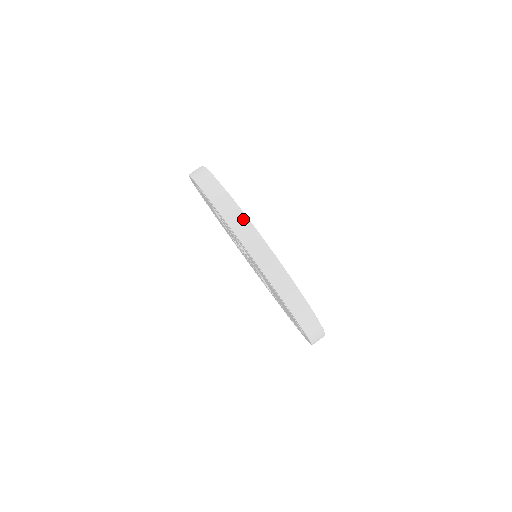
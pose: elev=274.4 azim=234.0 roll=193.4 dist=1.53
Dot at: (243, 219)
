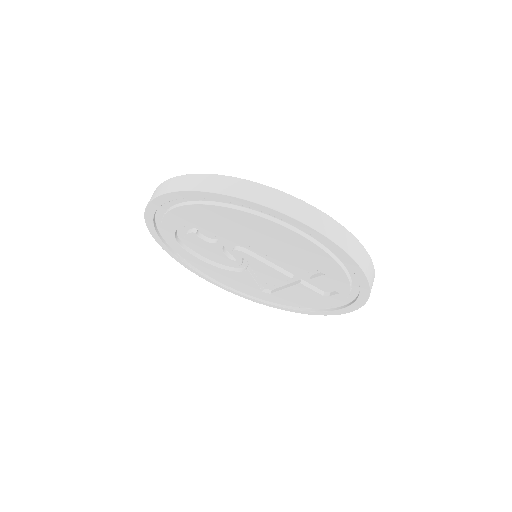
Dot at: (153, 193)
